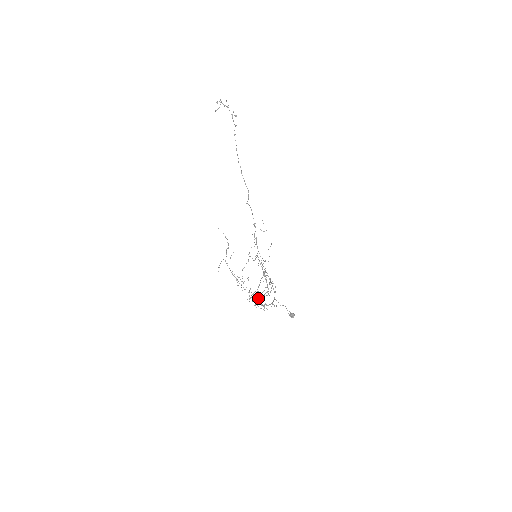
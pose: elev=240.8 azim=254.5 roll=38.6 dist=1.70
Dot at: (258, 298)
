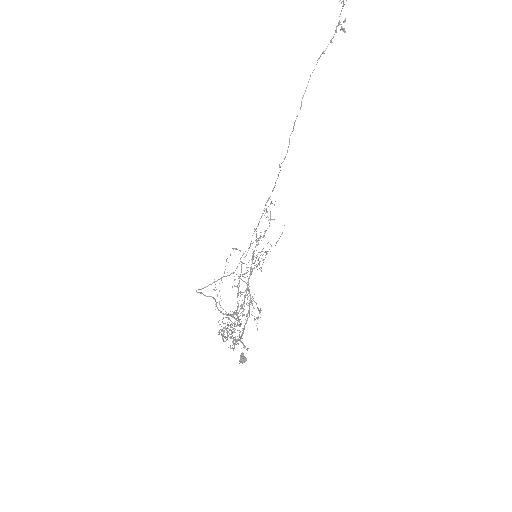
Dot at: occluded
